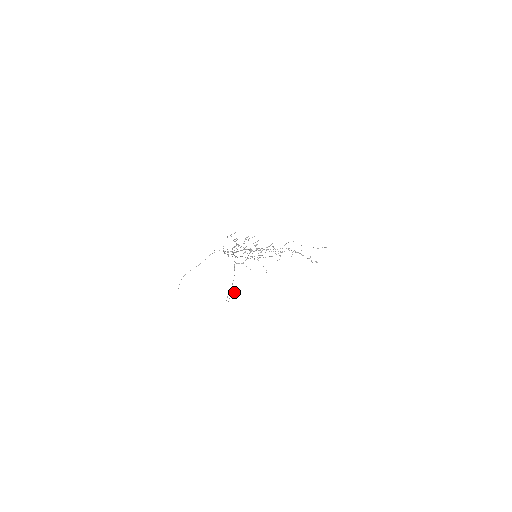
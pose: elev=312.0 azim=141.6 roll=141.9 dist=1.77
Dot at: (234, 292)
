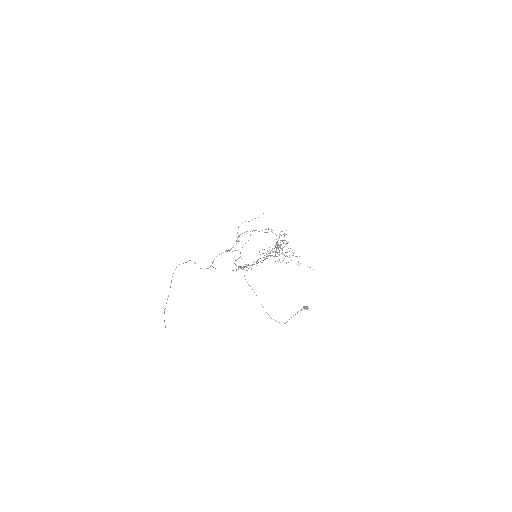
Dot at: (307, 308)
